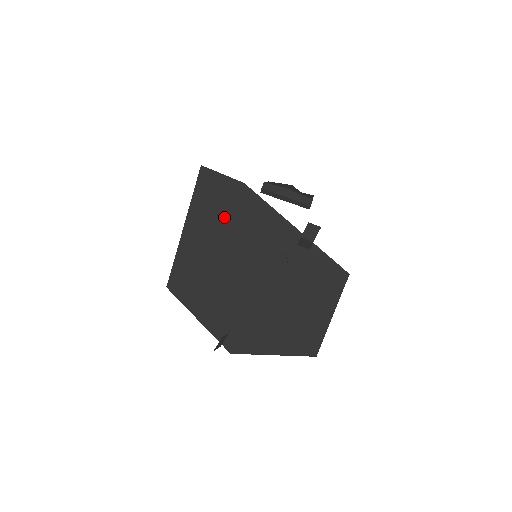
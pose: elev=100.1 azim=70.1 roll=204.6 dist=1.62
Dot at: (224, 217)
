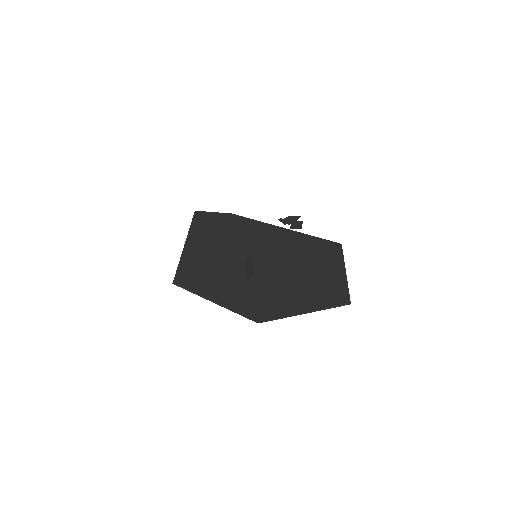
Dot at: (221, 231)
